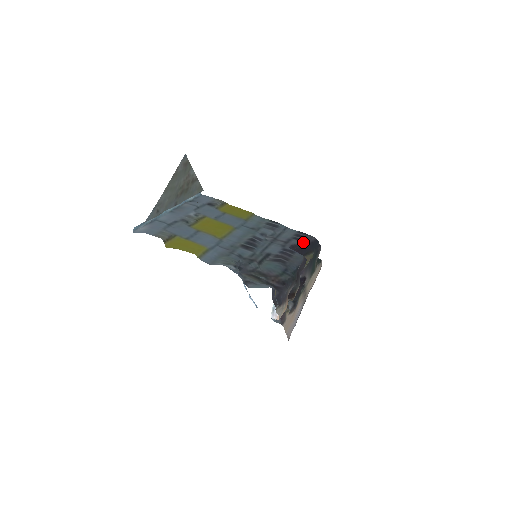
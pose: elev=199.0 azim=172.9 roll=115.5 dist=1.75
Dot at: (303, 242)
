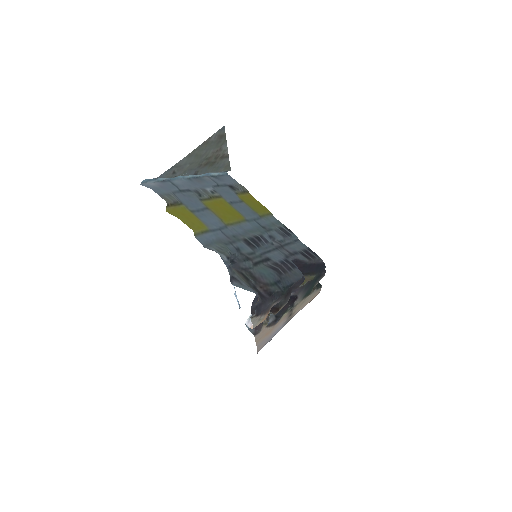
Dot at: (309, 260)
